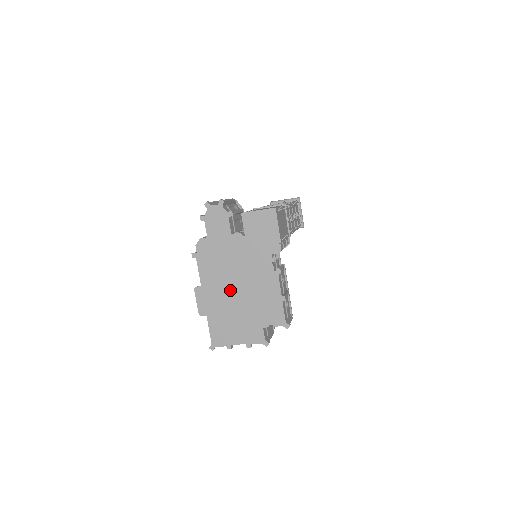
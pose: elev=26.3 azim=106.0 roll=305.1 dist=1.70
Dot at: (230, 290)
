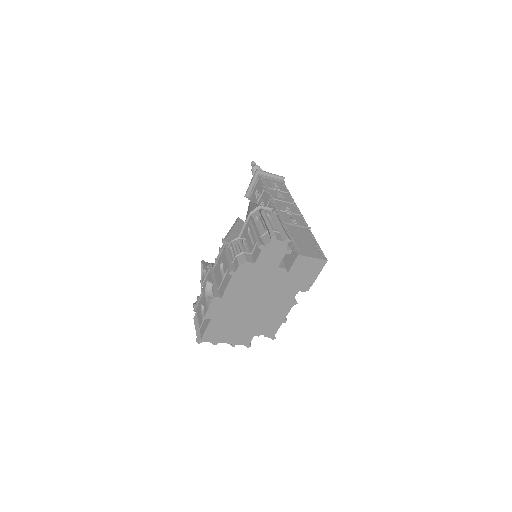
Dot at: (246, 306)
